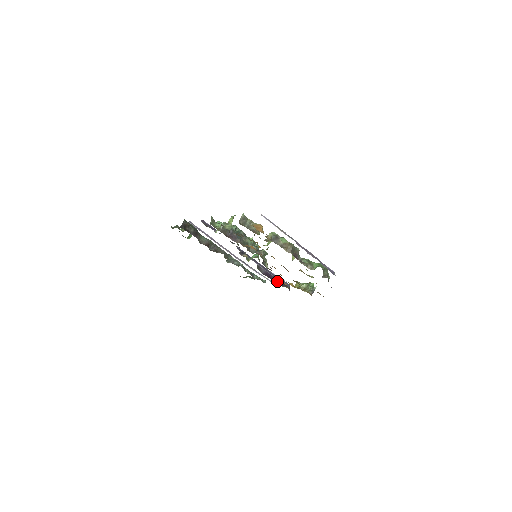
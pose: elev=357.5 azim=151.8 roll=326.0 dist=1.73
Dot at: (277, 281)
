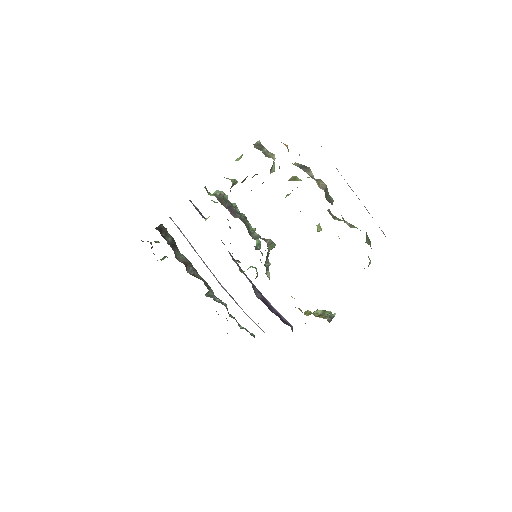
Dot at: (276, 314)
